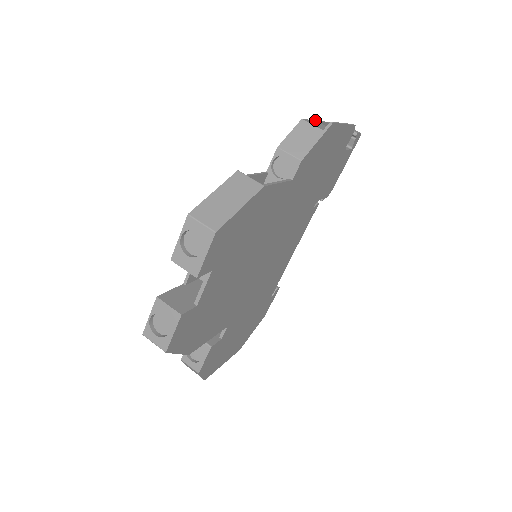
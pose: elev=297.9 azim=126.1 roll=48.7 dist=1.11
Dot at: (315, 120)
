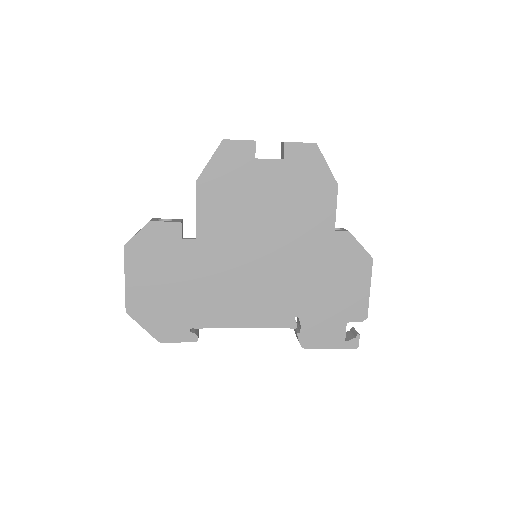
Dot at: occluded
